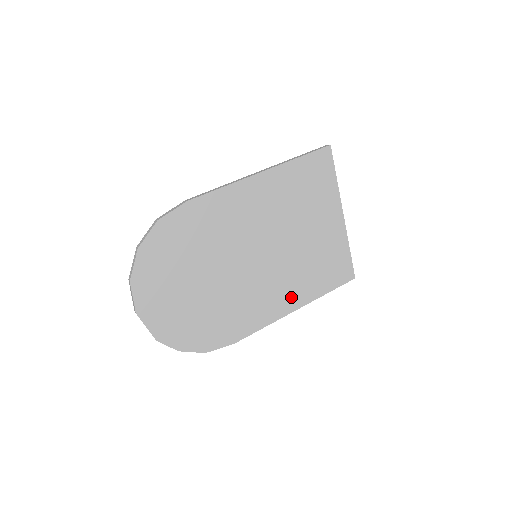
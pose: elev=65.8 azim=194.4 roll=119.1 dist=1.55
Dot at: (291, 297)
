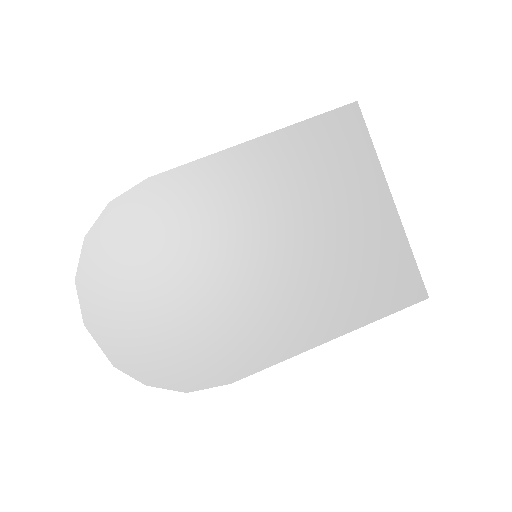
Dot at: (318, 320)
